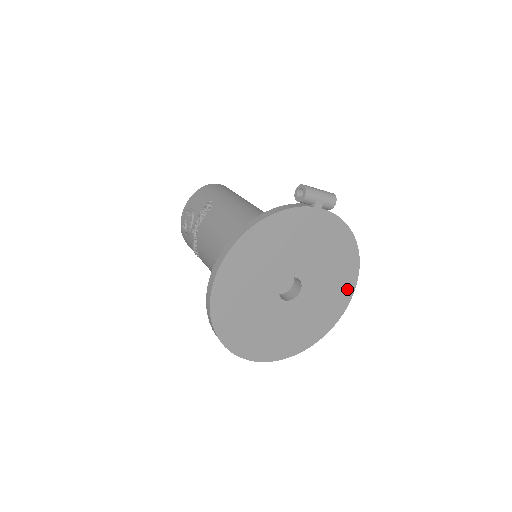
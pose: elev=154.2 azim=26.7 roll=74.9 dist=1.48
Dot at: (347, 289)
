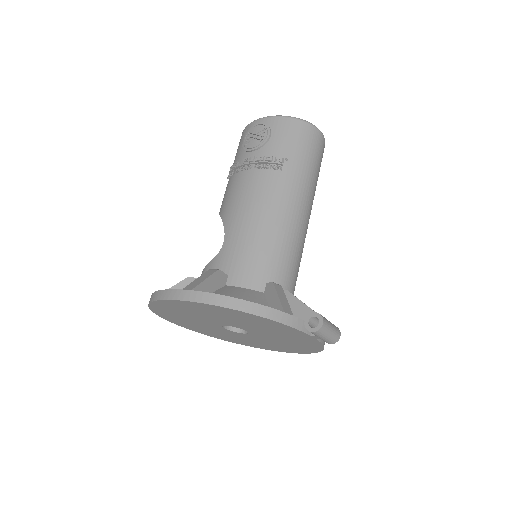
Dot at: (279, 349)
